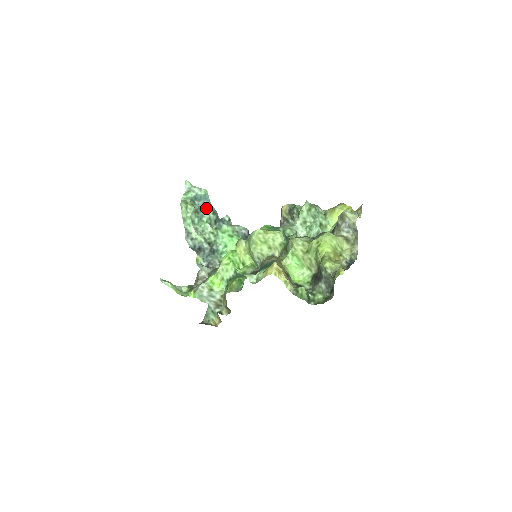
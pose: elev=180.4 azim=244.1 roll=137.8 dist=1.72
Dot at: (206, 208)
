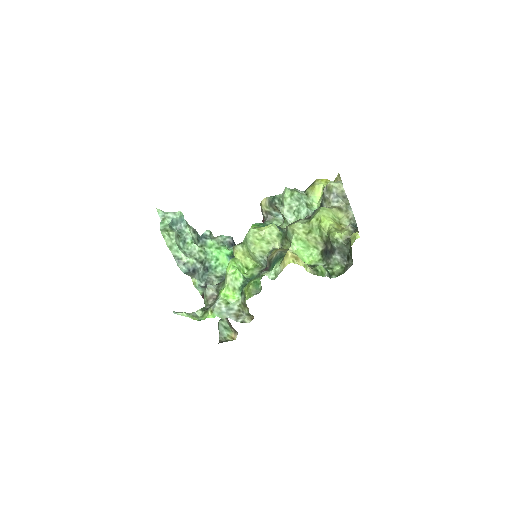
Dot at: (186, 230)
